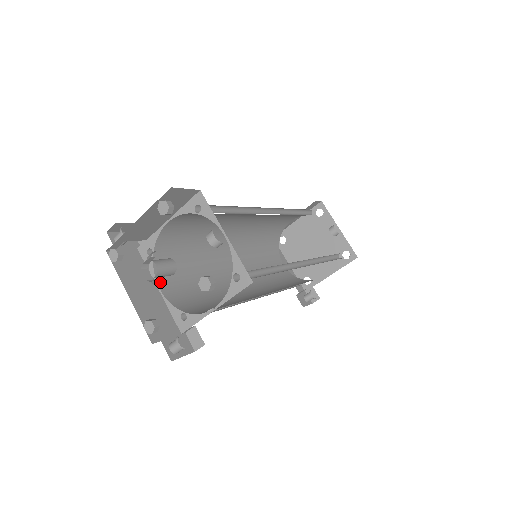
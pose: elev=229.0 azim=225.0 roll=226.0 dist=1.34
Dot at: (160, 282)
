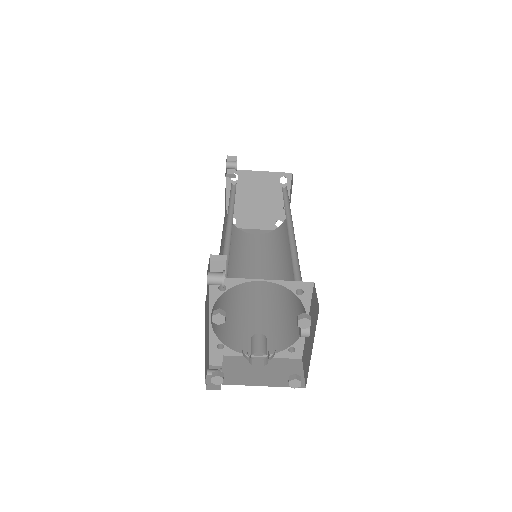
Dot at: occluded
